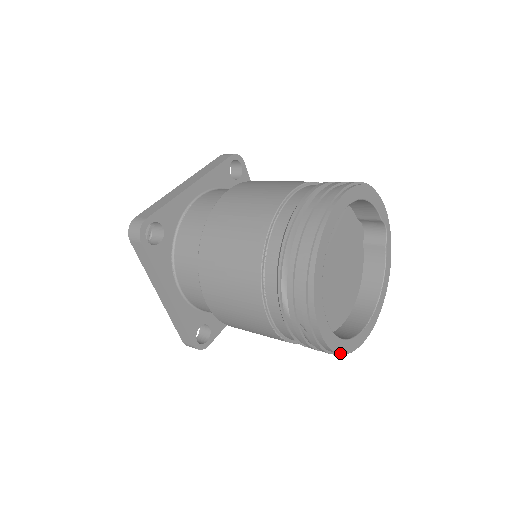
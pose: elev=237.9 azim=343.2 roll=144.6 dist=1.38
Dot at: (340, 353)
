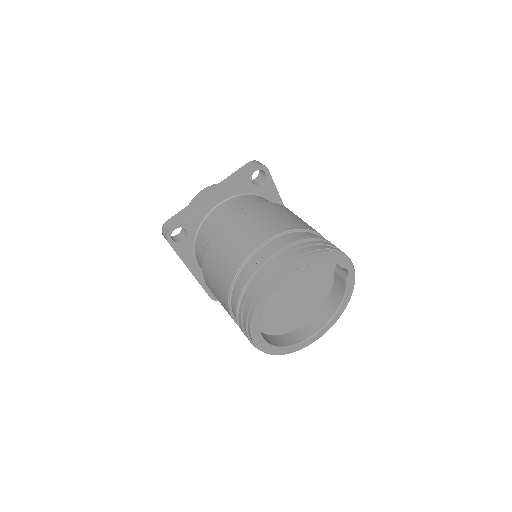
Dot at: (280, 354)
